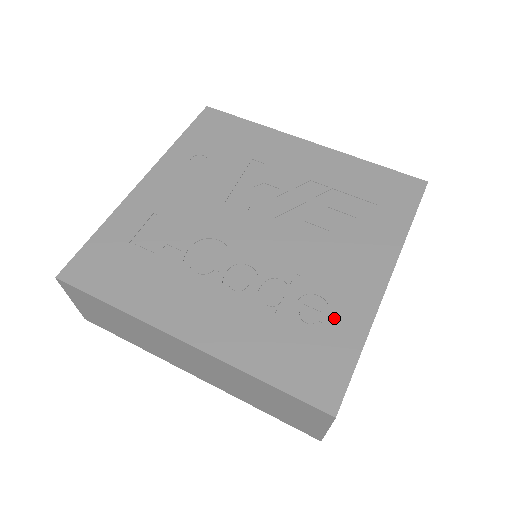
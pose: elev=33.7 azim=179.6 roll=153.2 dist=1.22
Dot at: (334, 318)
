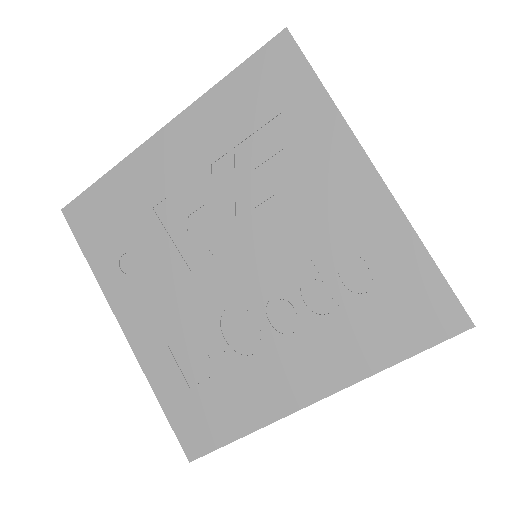
Dot at: (380, 256)
